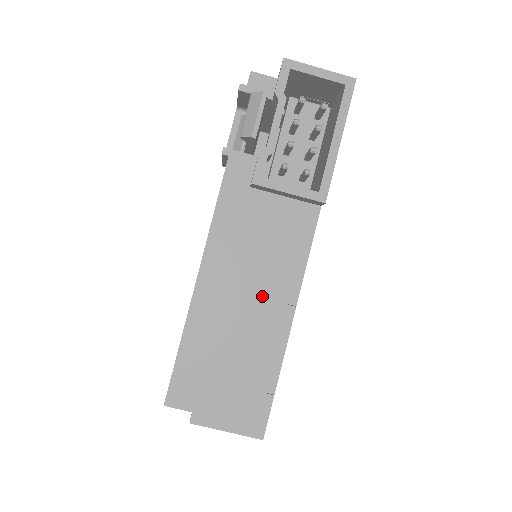
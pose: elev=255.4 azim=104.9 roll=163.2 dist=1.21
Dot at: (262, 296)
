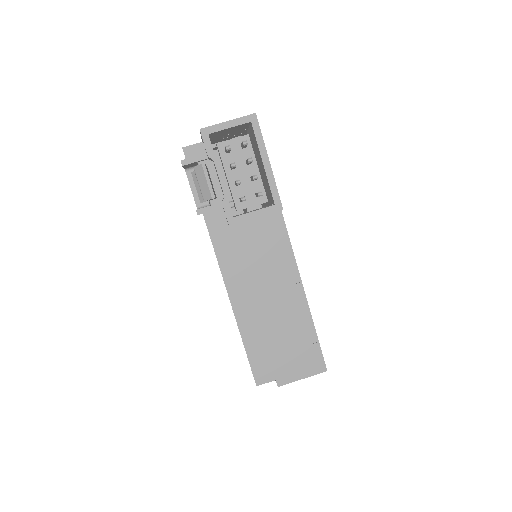
Dot at: (277, 288)
